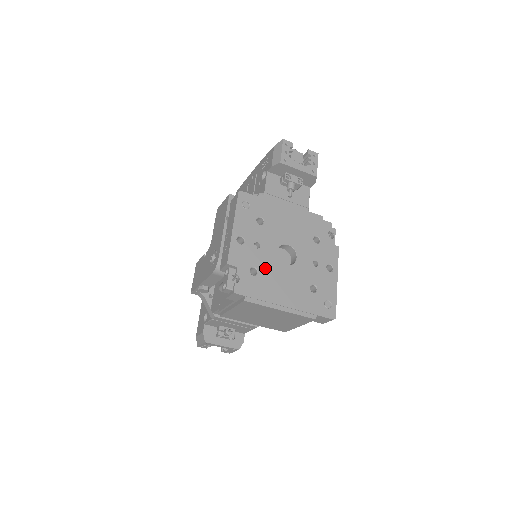
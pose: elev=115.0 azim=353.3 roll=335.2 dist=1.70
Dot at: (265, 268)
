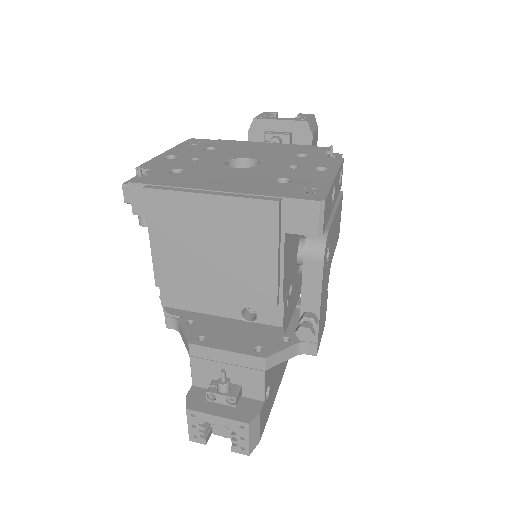
Dot at: (198, 170)
